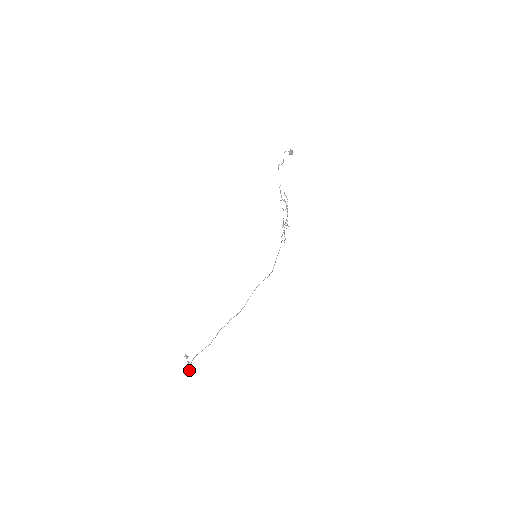
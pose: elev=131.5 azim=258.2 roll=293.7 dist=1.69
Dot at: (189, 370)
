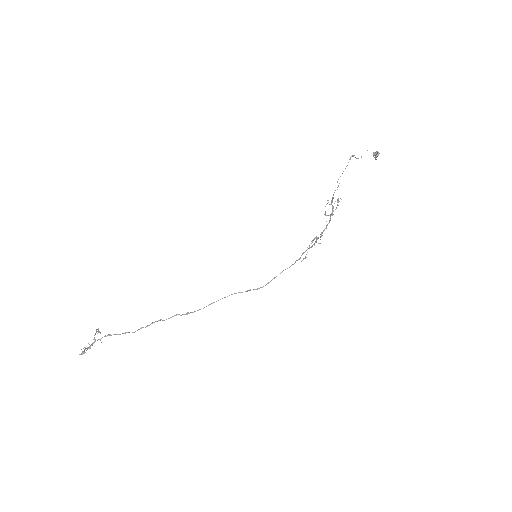
Dot at: (88, 348)
